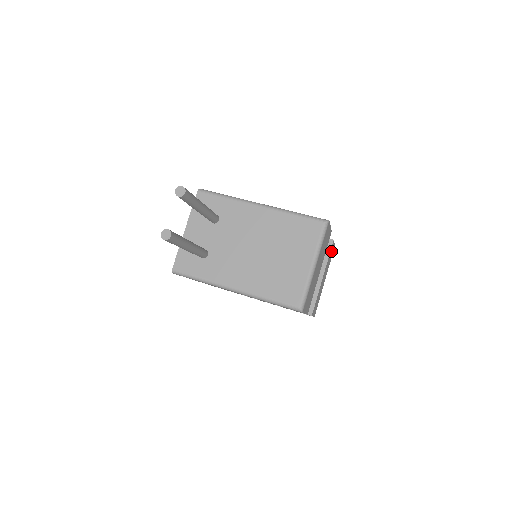
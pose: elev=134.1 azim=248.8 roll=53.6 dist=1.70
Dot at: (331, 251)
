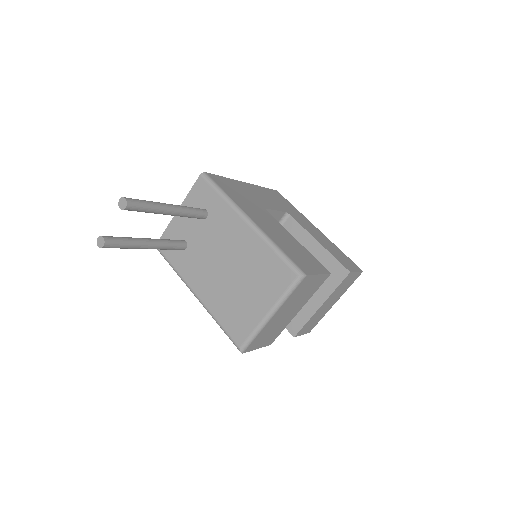
Dot at: (347, 280)
